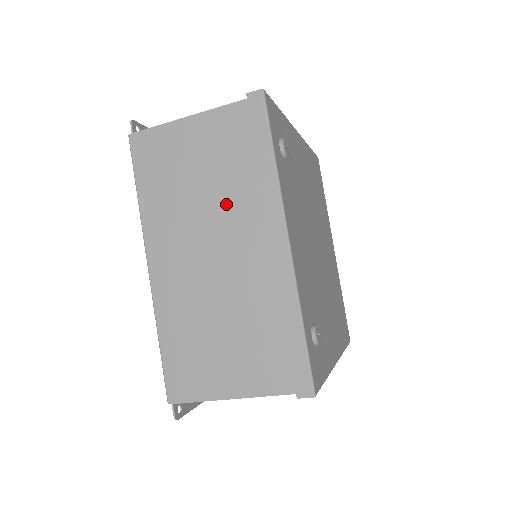
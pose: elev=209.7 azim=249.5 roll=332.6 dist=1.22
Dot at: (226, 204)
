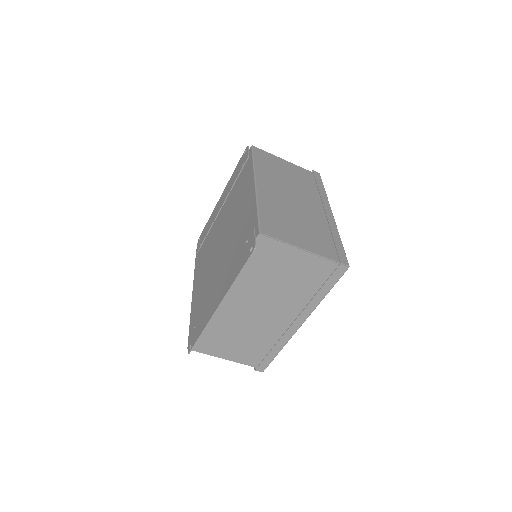
Dot at: (302, 189)
